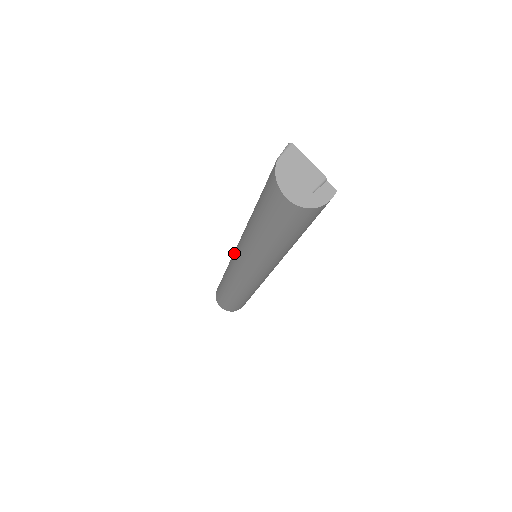
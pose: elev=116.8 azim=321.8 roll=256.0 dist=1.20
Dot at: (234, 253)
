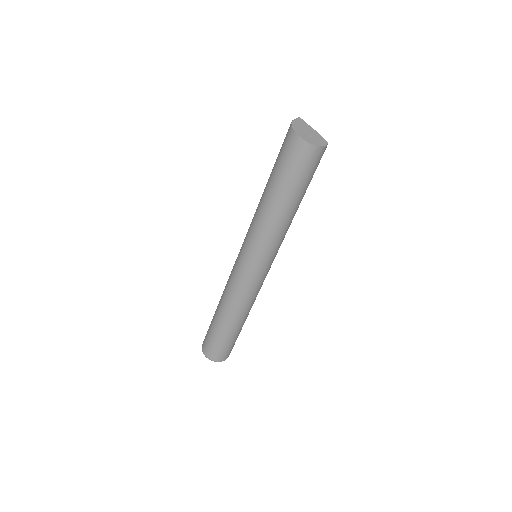
Dot at: (238, 255)
